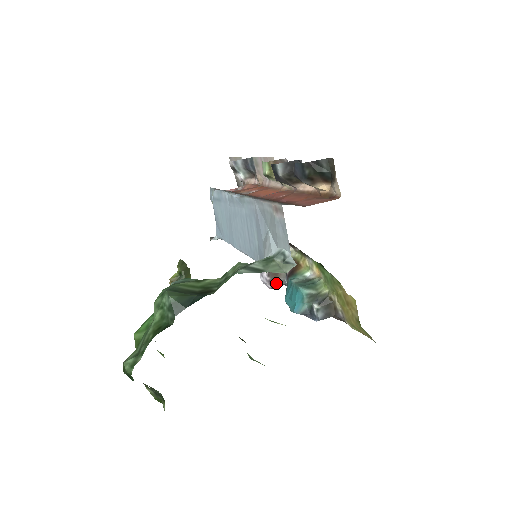
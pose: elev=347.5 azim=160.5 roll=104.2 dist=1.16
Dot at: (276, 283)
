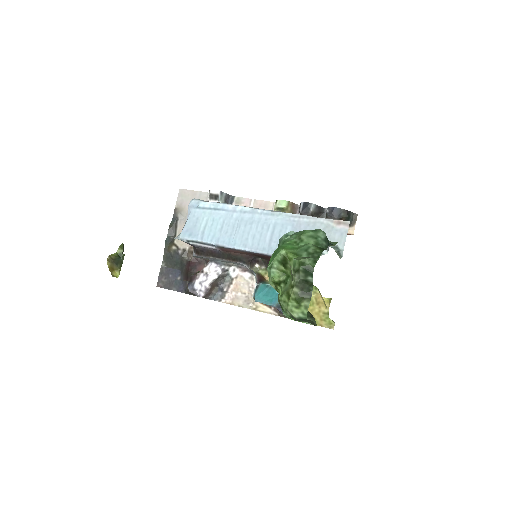
Dot at: (208, 294)
